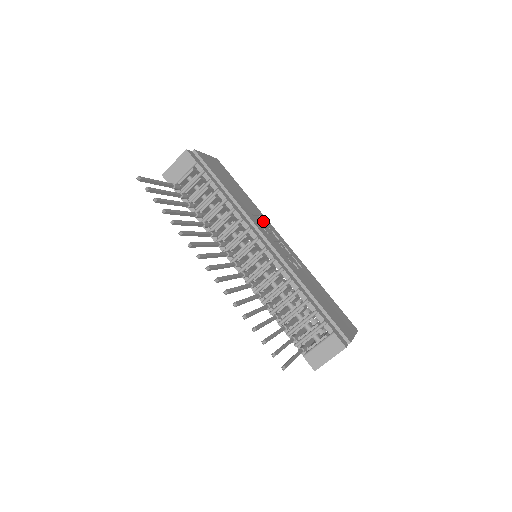
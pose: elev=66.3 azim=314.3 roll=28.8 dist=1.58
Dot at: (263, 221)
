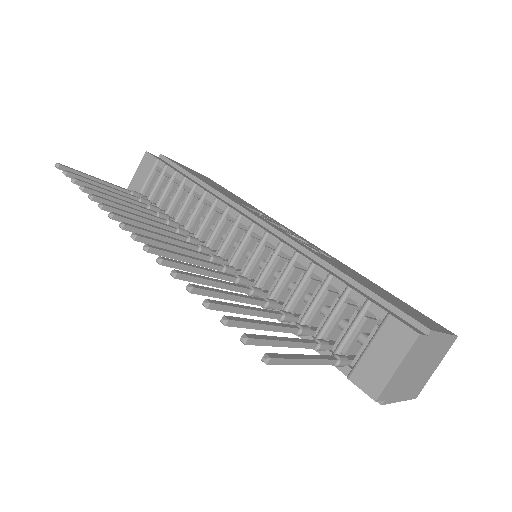
Dot at: occluded
